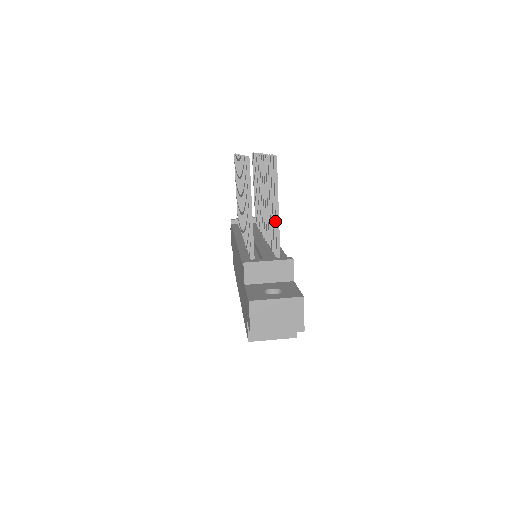
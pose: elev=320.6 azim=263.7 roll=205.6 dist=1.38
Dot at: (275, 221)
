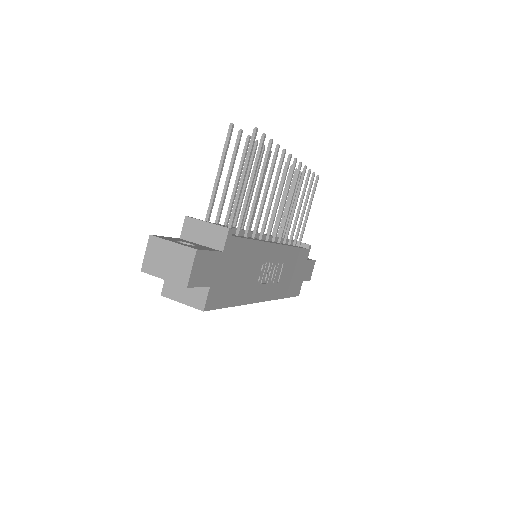
Dot at: (238, 193)
